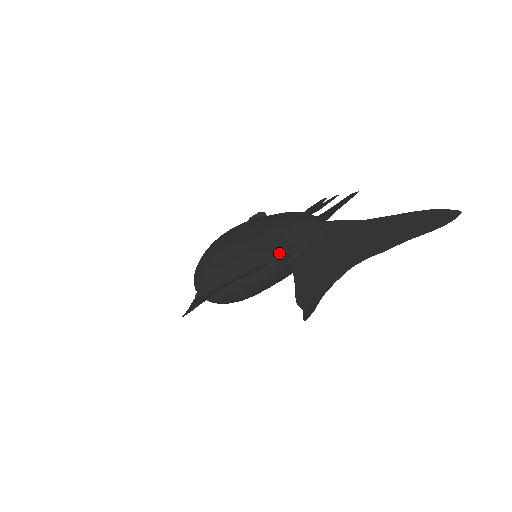
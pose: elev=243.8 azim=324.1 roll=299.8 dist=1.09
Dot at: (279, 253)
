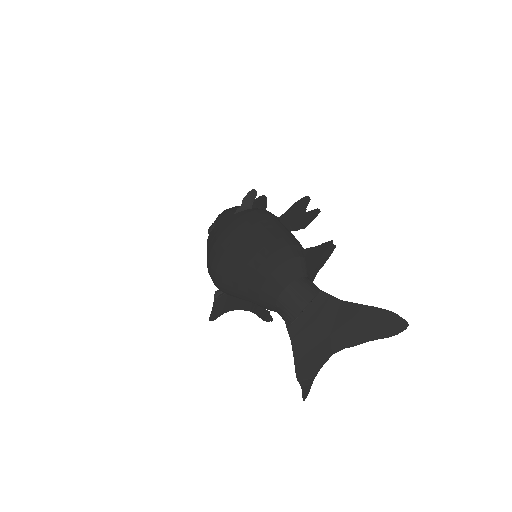
Dot at: (278, 312)
